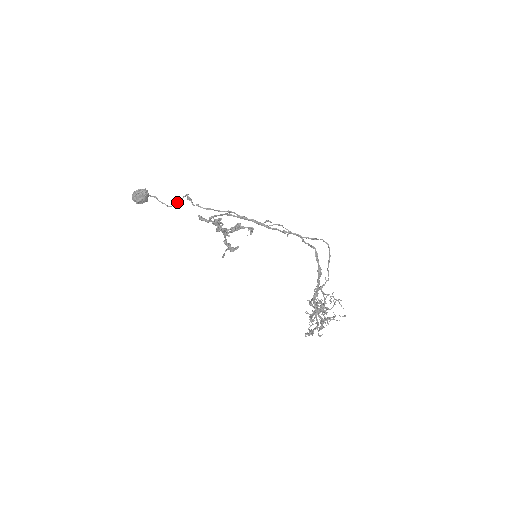
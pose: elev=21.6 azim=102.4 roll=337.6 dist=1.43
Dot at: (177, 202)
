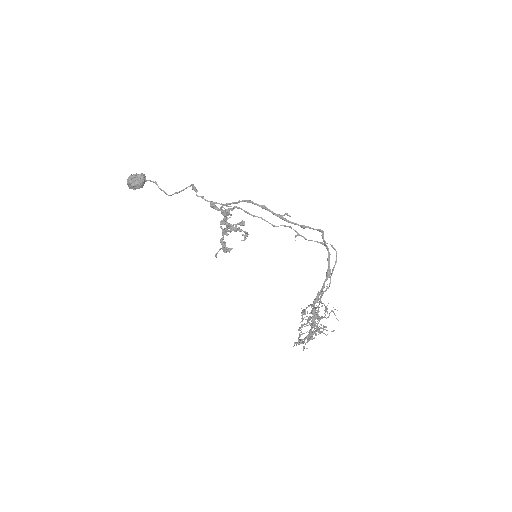
Dot at: (179, 191)
